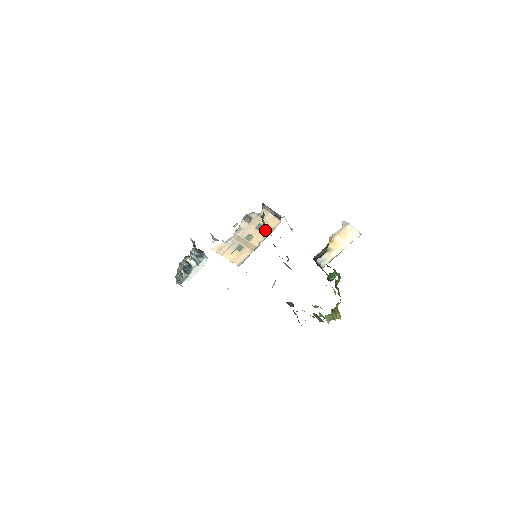
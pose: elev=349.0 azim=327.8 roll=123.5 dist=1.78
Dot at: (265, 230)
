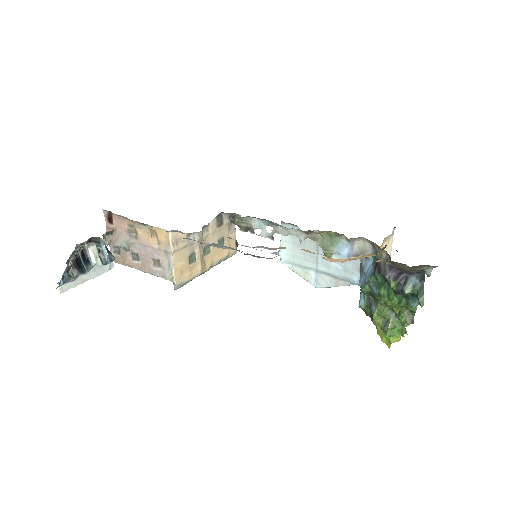
Dot at: (222, 252)
